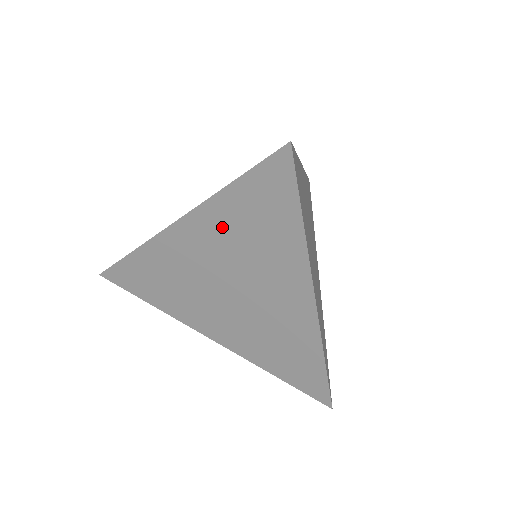
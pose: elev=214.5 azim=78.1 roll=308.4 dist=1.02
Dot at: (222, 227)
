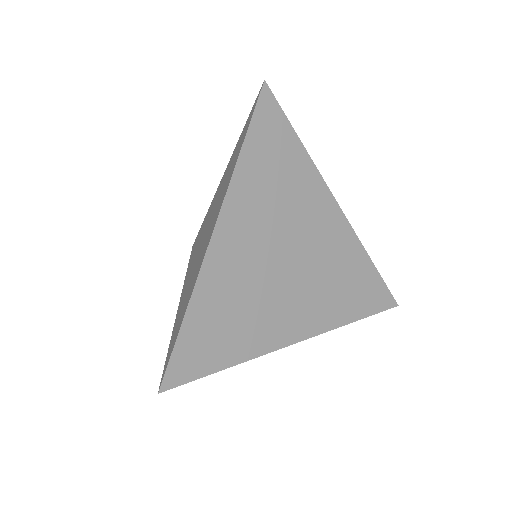
Dot at: occluded
